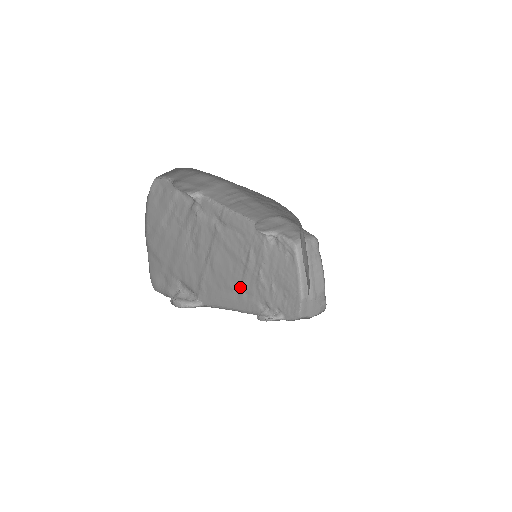
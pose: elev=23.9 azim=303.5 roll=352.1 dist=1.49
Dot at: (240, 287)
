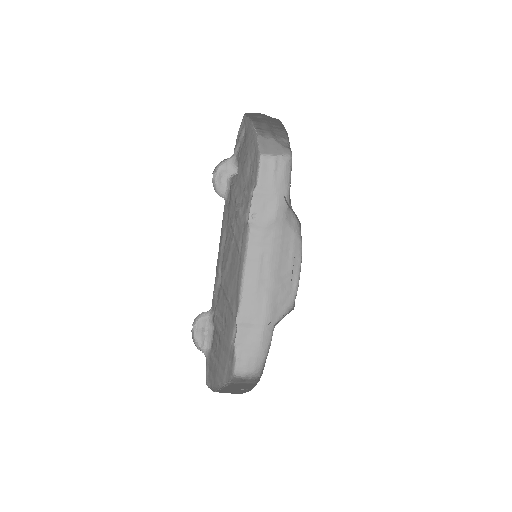
Dot at: (238, 252)
